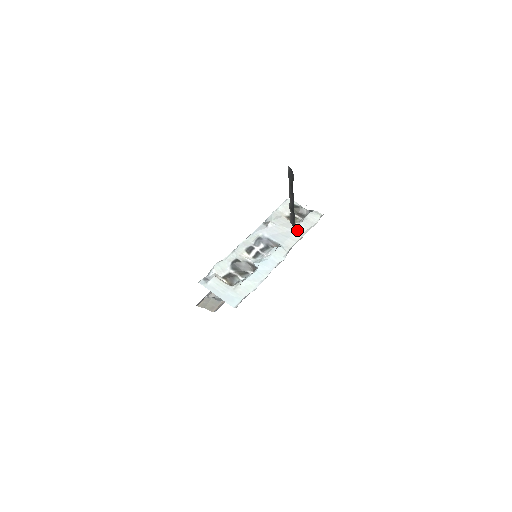
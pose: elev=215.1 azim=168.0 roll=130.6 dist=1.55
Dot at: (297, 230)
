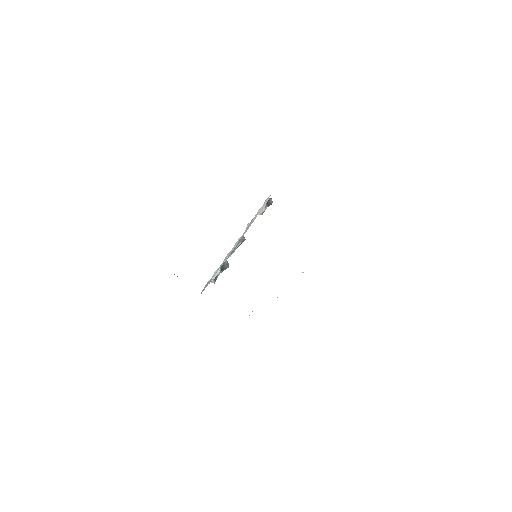
Dot at: (254, 218)
